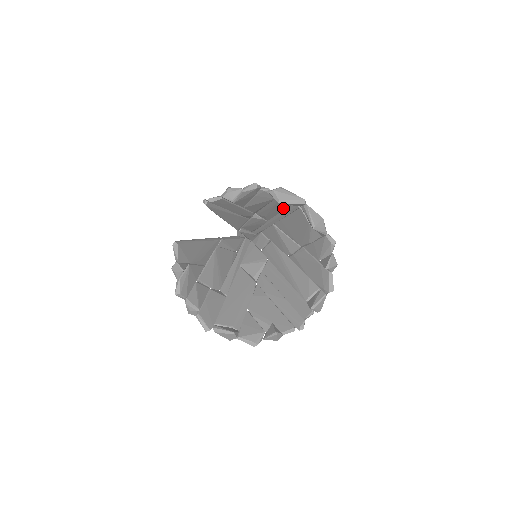
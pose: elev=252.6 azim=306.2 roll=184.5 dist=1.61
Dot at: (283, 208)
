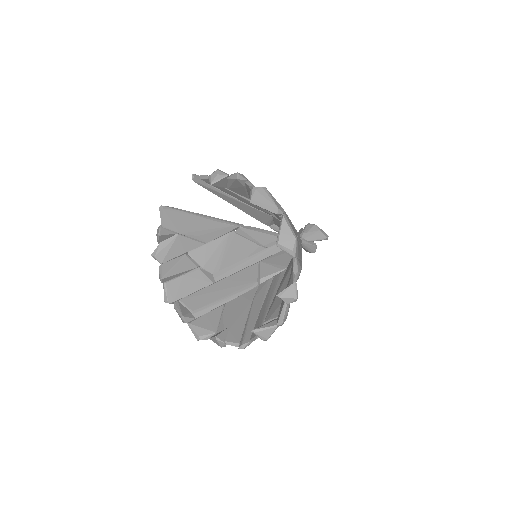
Dot at: occluded
